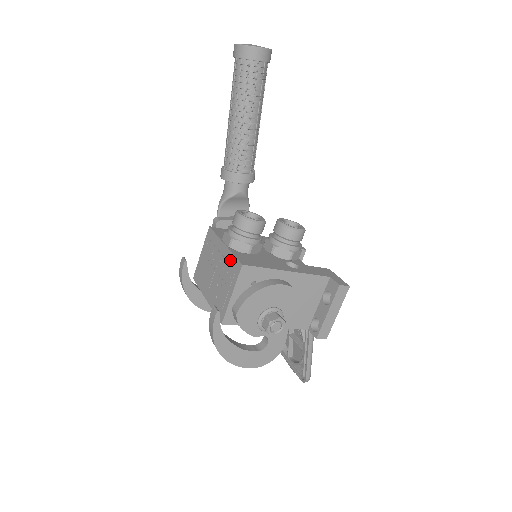
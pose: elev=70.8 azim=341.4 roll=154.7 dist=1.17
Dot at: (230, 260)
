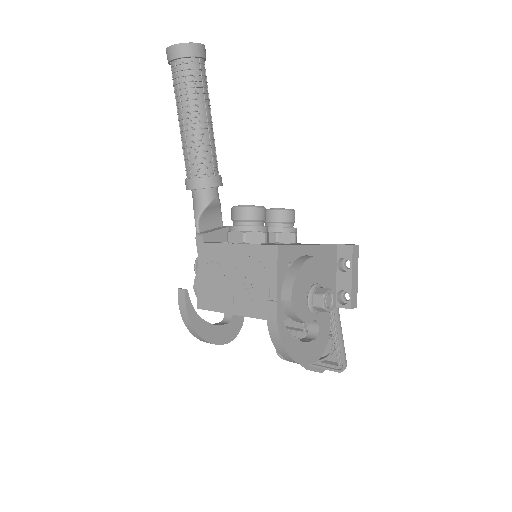
Dot at: (255, 252)
